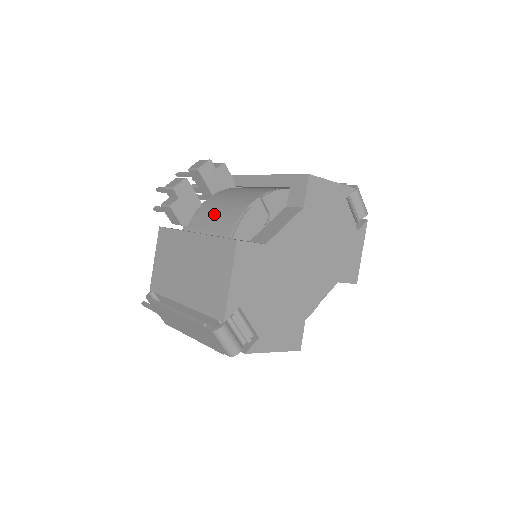
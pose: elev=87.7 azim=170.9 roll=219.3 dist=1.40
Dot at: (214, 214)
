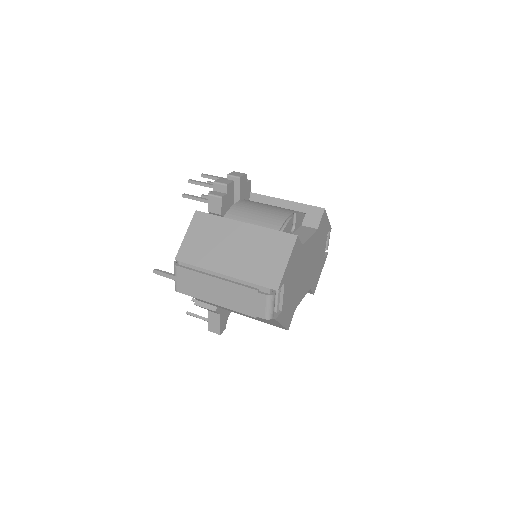
Dot at: (254, 214)
